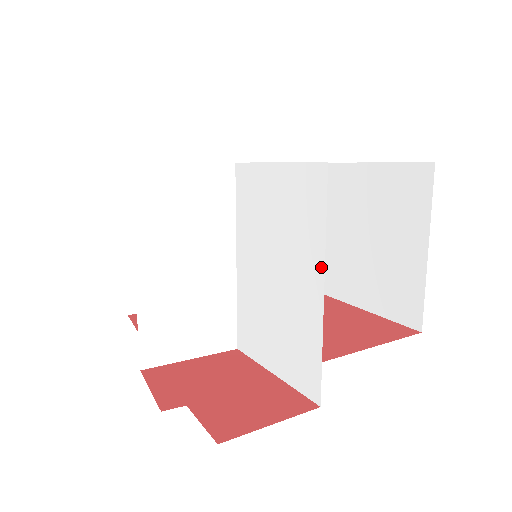
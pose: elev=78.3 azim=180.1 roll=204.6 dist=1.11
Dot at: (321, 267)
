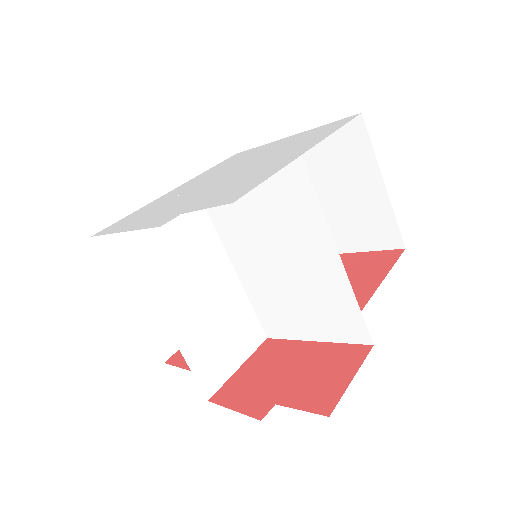
Dot at: (329, 240)
